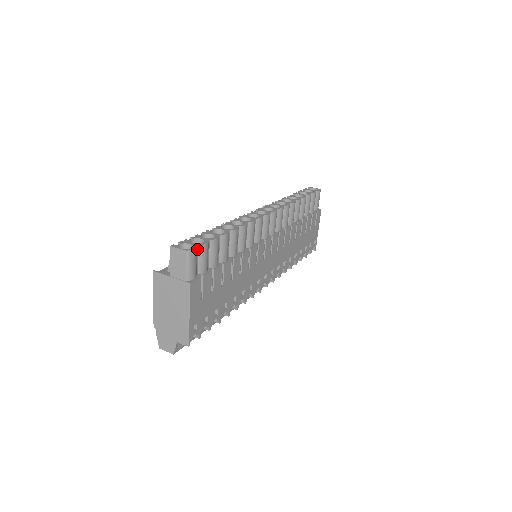
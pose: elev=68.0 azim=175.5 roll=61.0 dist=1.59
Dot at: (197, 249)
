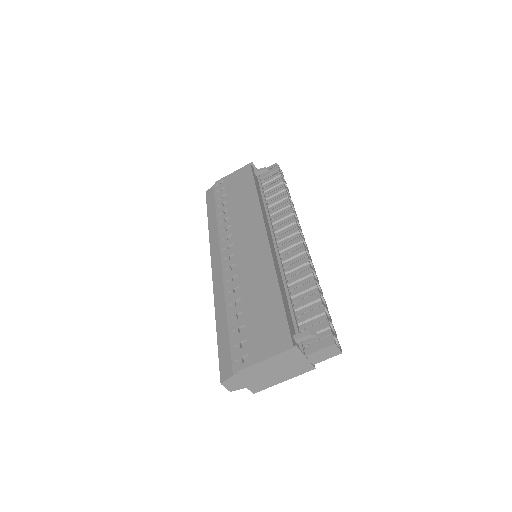
Dot at: occluded
